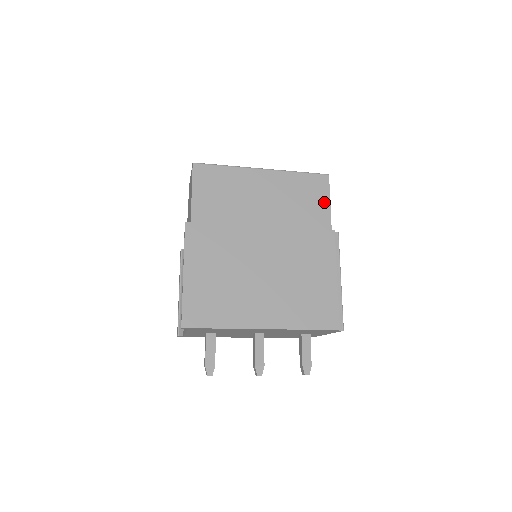
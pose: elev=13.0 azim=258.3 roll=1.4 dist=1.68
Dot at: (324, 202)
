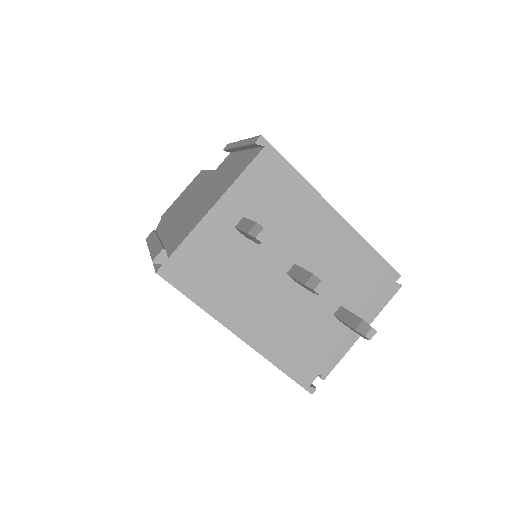
Dot at: occluded
